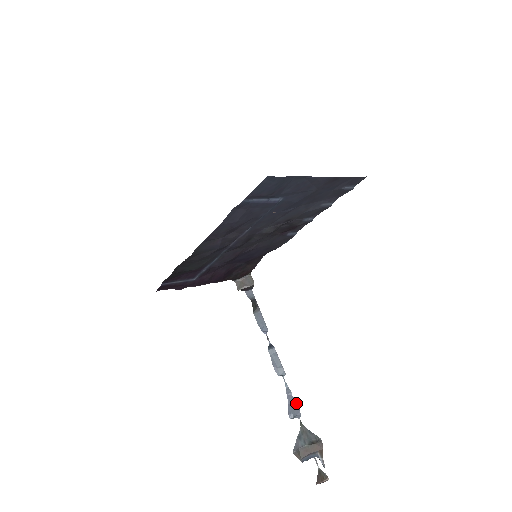
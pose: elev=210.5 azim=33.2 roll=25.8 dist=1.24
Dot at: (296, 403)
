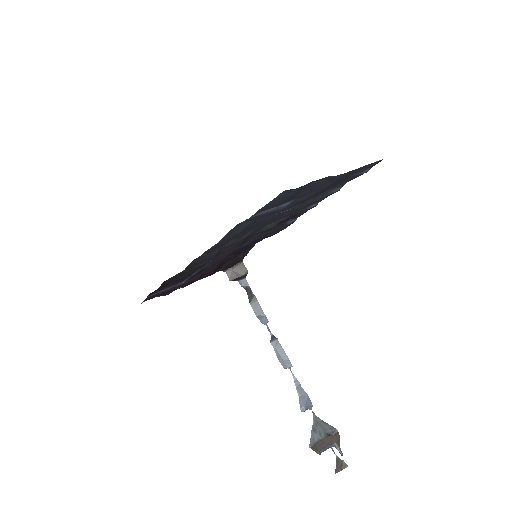
Dot at: (307, 395)
